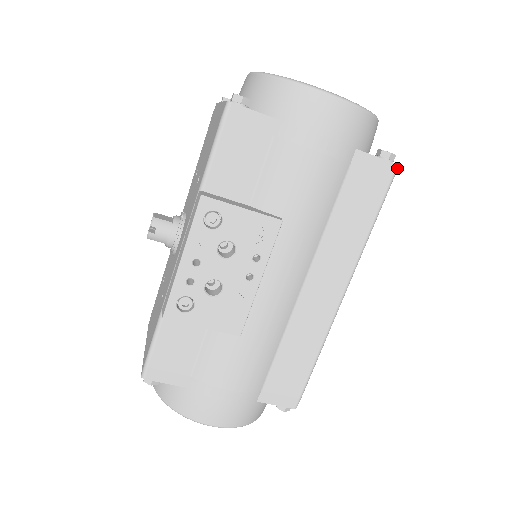
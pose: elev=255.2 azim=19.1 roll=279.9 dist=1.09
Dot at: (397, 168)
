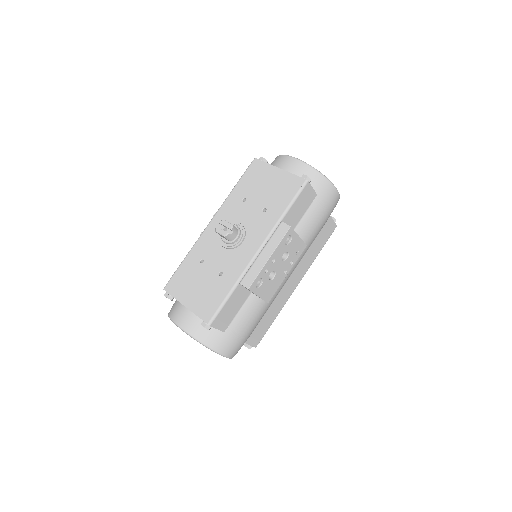
Dot at: occluded
